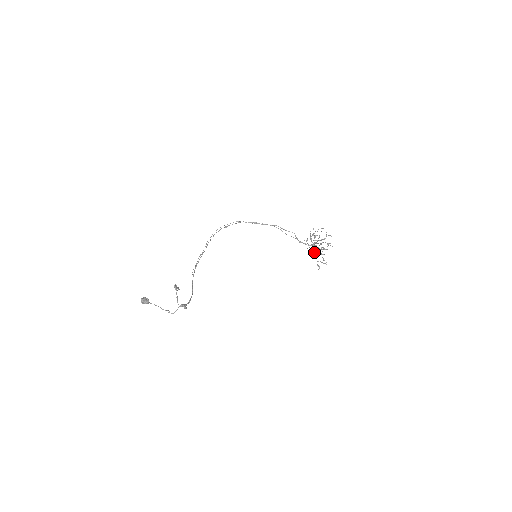
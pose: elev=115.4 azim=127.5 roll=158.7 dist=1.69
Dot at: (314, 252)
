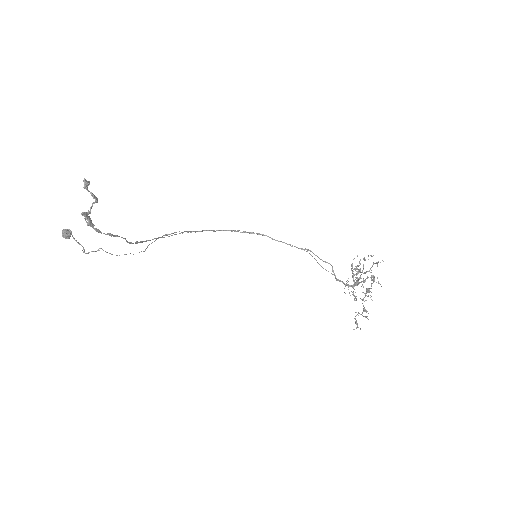
Dot at: (354, 298)
